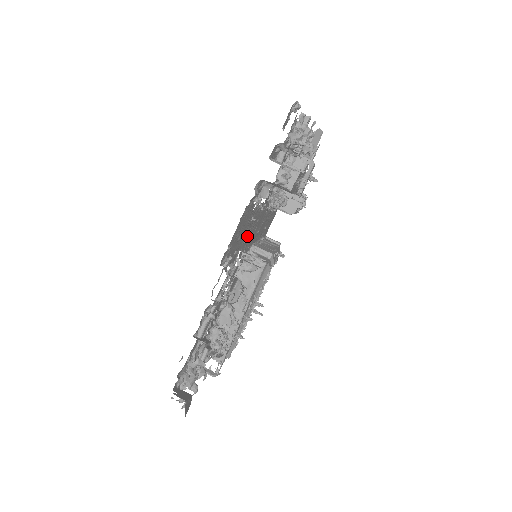
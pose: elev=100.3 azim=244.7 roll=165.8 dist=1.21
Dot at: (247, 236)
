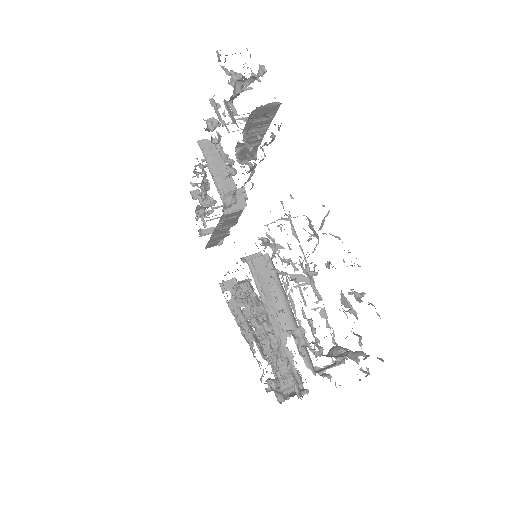
Dot at: occluded
